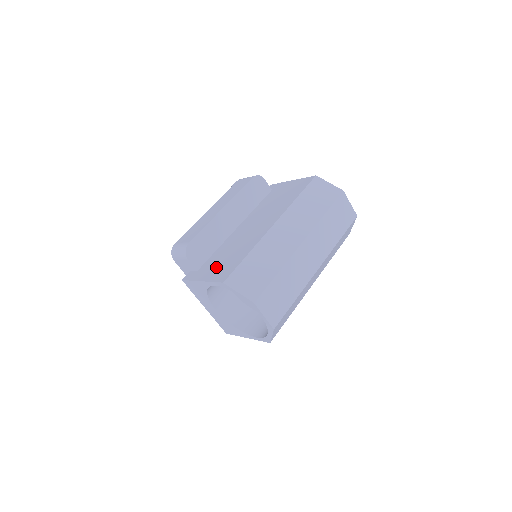
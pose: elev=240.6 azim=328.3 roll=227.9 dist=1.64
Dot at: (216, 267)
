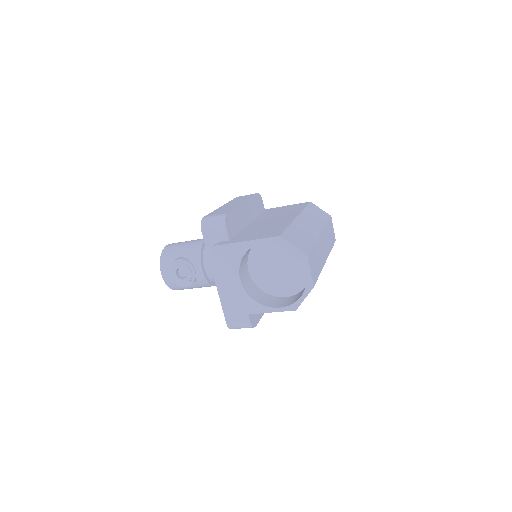
Dot at: (255, 235)
